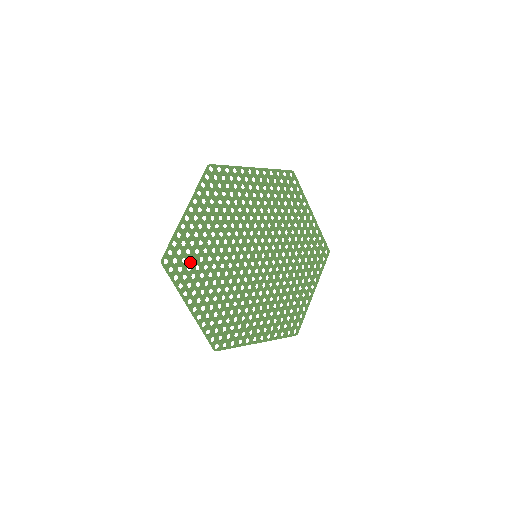
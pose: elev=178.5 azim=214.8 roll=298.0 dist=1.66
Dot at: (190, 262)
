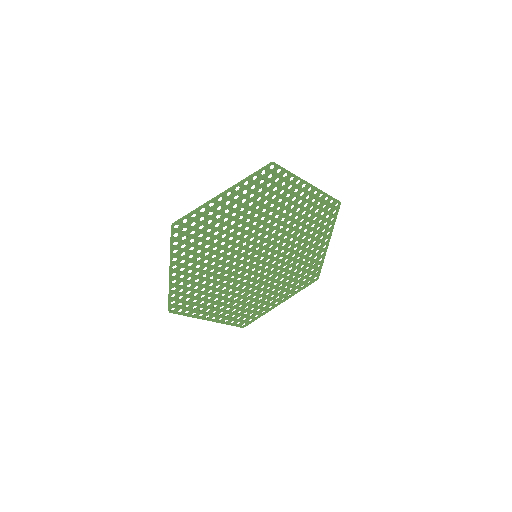
Dot at: (197, 236)
